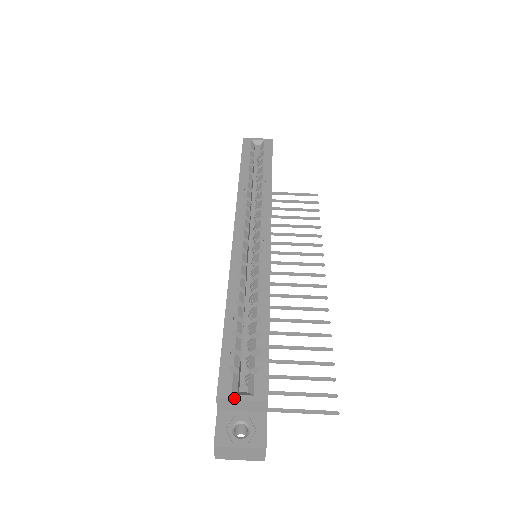
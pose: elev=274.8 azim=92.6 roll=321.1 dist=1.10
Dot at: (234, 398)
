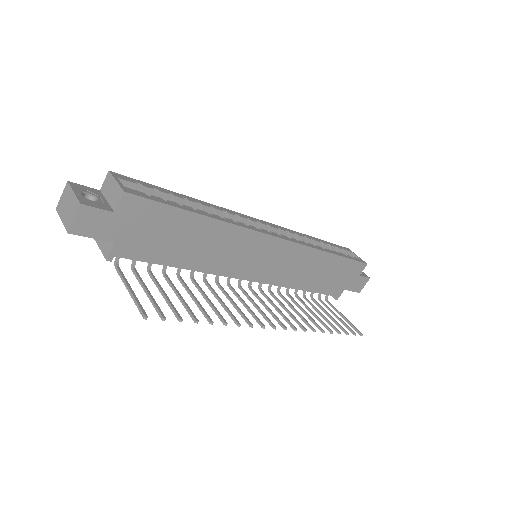
Dot at: (115, 178)
